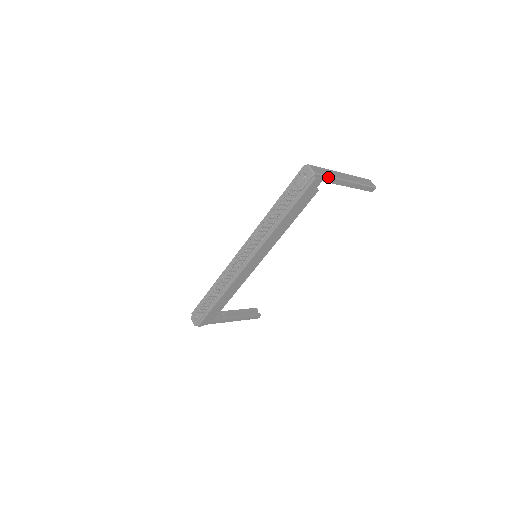
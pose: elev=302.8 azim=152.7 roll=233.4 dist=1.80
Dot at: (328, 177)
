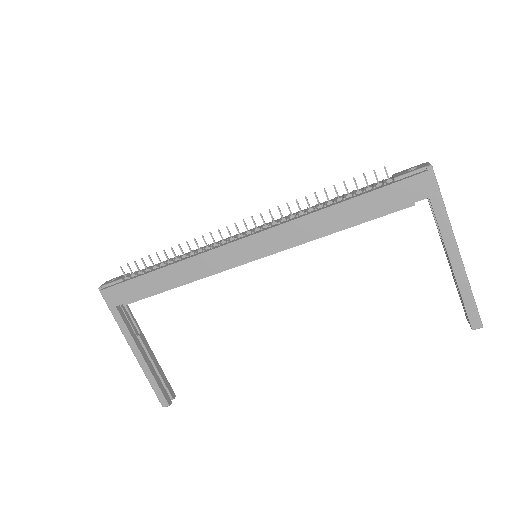
Dot at: (441, 200)
